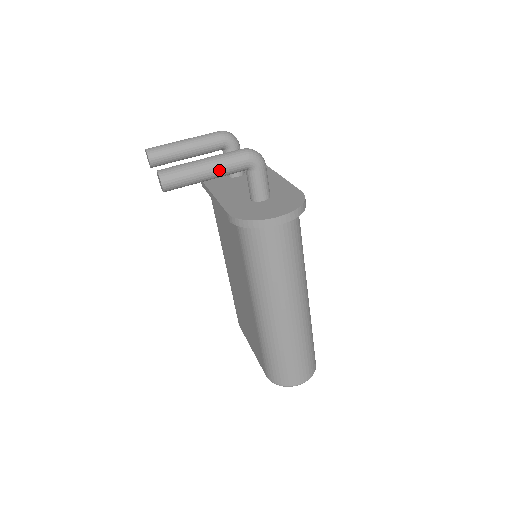
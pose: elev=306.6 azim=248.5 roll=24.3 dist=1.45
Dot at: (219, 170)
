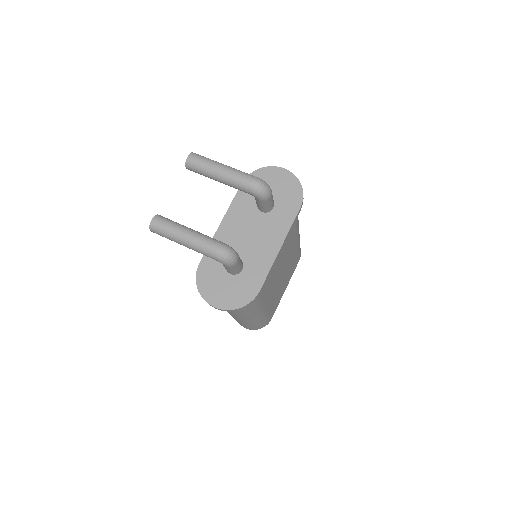
Dot at: (193, 249)
